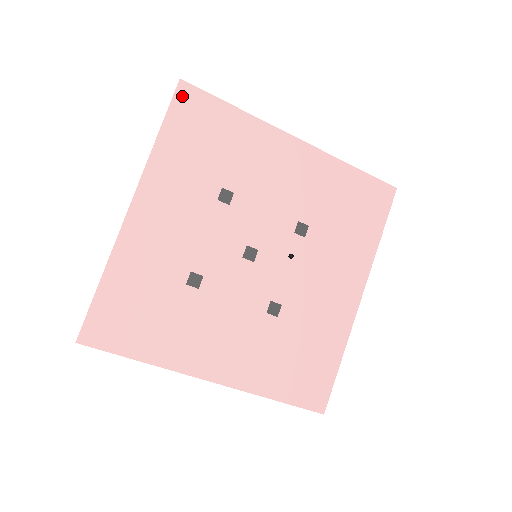
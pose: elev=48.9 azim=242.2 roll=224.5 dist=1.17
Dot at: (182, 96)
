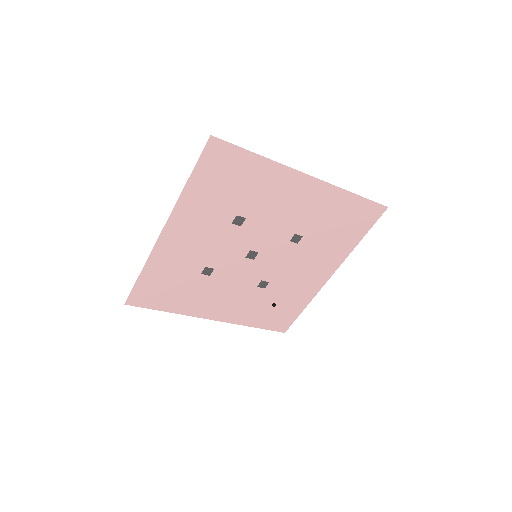
Dot at: (211, 150)
